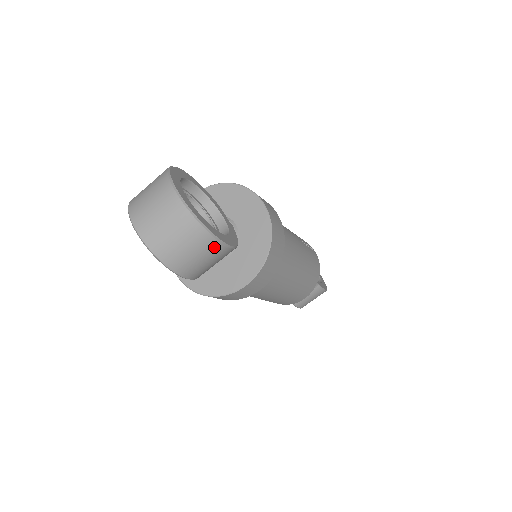
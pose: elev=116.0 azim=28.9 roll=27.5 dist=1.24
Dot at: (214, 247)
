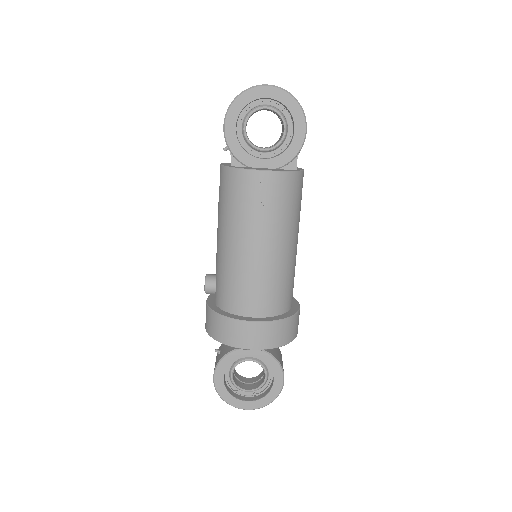
Dot at: occluded
